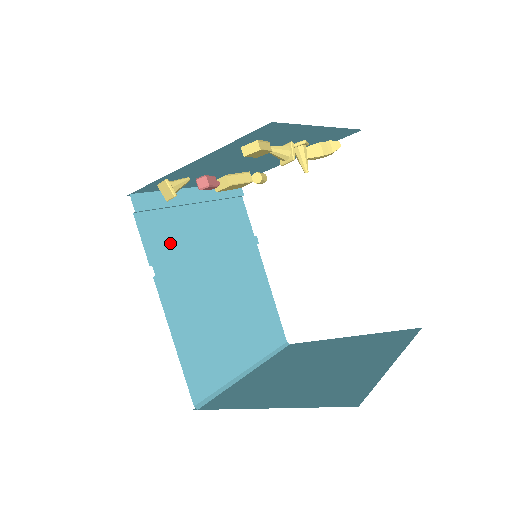
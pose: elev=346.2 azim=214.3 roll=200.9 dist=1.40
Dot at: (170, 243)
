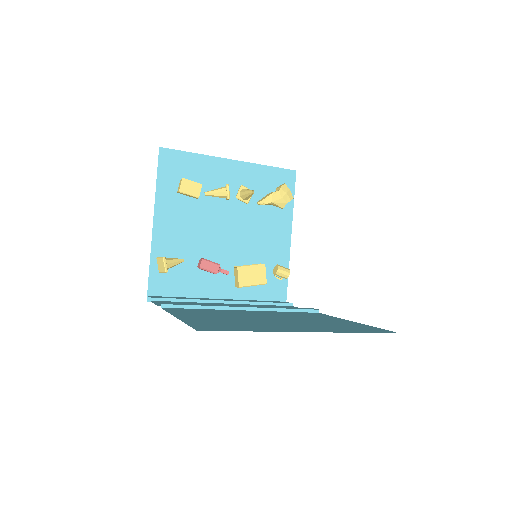
Dot at: occluded
